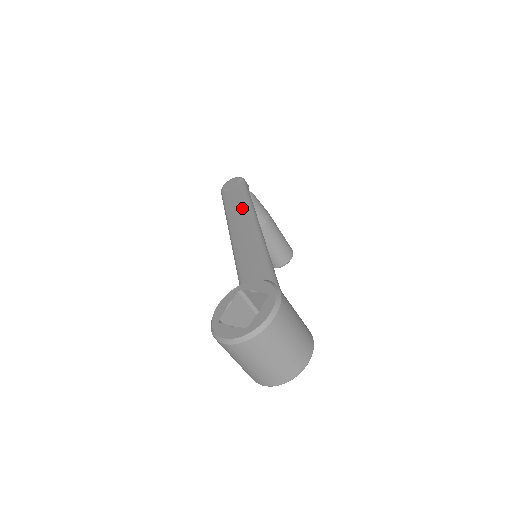
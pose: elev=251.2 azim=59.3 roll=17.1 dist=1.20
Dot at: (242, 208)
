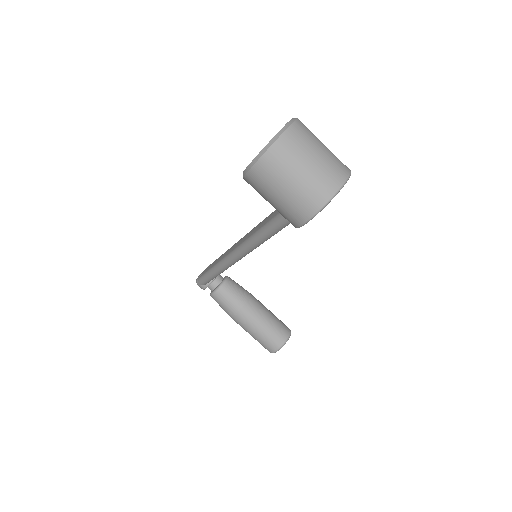
Dot at: occluded
